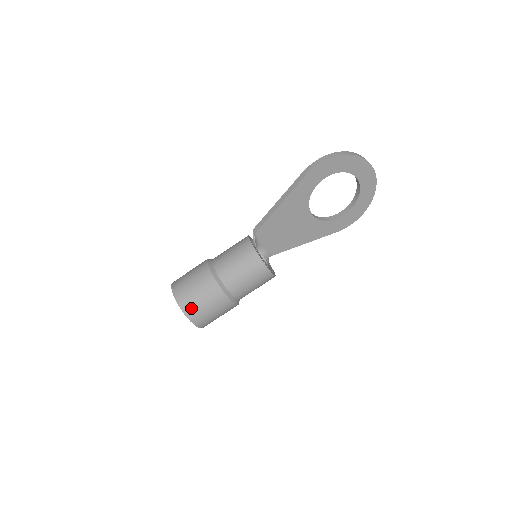
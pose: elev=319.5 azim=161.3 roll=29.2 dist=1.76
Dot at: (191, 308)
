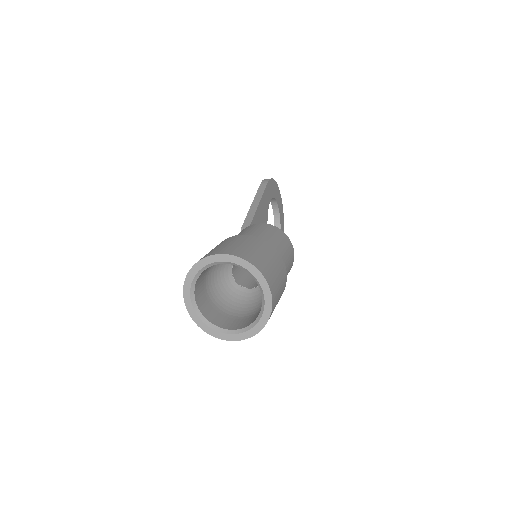
Dot at: (264, 268)
